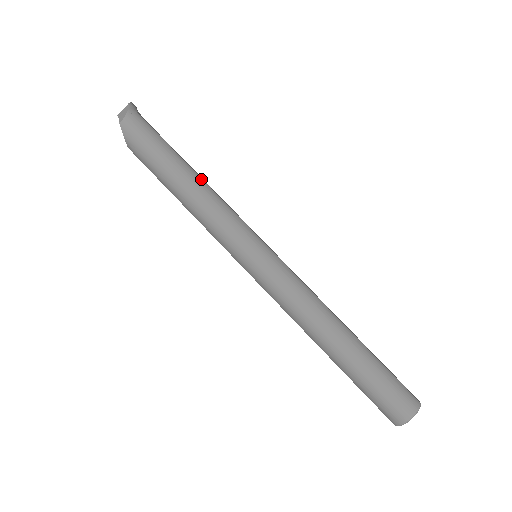
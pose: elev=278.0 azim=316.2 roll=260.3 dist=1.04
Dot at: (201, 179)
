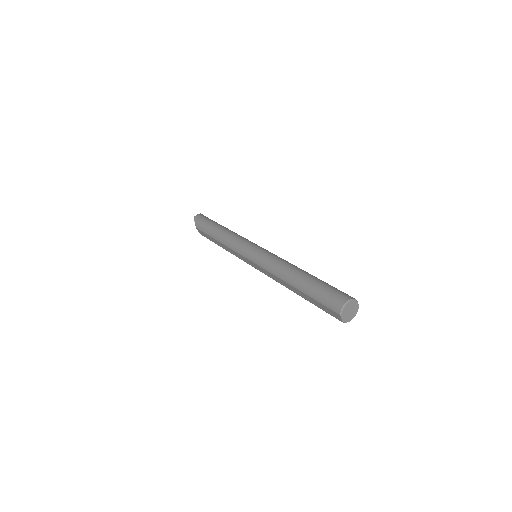
Dot at: occluded
